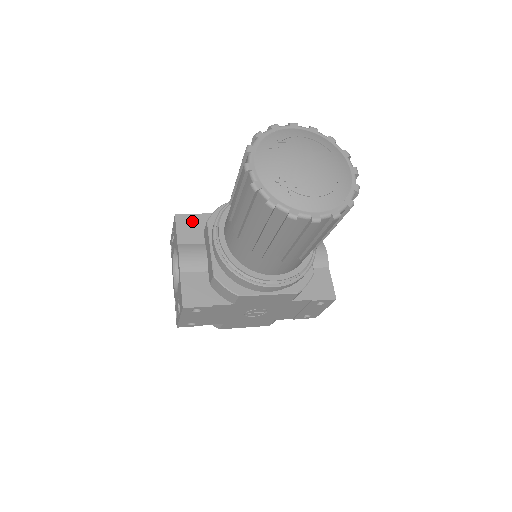
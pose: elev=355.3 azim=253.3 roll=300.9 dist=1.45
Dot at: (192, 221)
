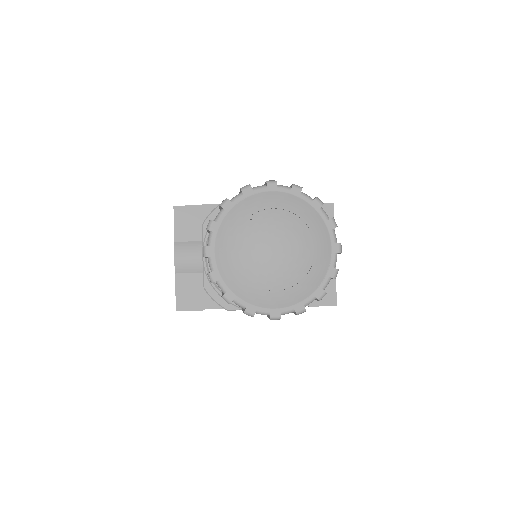
Dot at: (191, 214)
